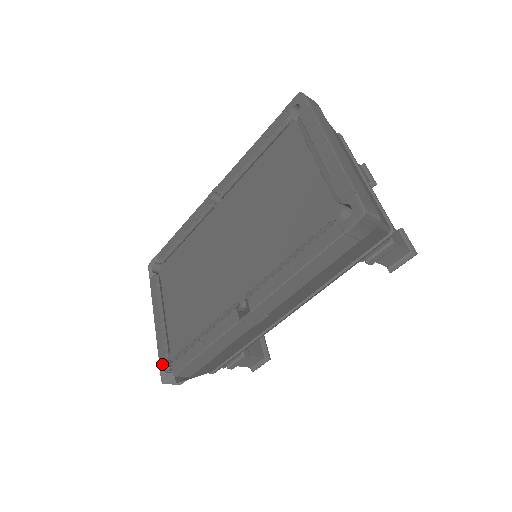
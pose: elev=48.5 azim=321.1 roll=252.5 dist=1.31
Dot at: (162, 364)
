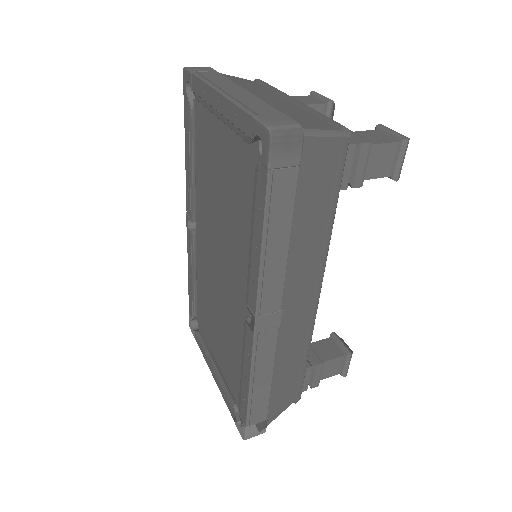
Dot at: (235, 420)
